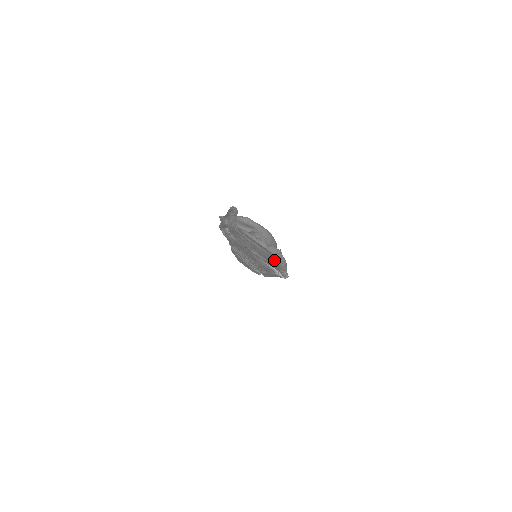
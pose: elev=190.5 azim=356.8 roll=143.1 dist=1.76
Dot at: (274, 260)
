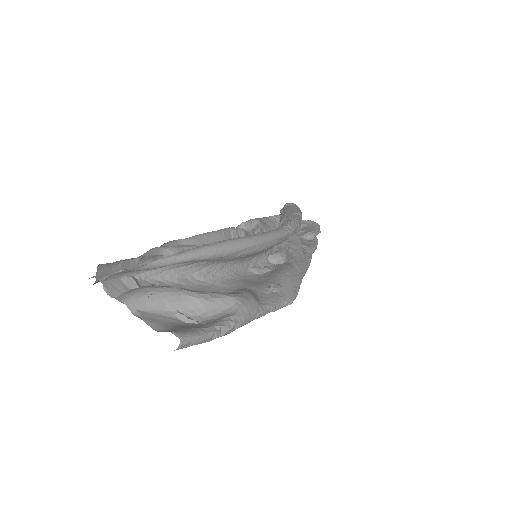
Dot at: occluded
